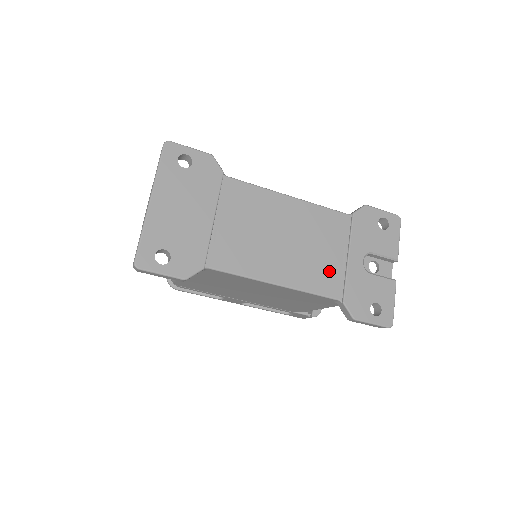
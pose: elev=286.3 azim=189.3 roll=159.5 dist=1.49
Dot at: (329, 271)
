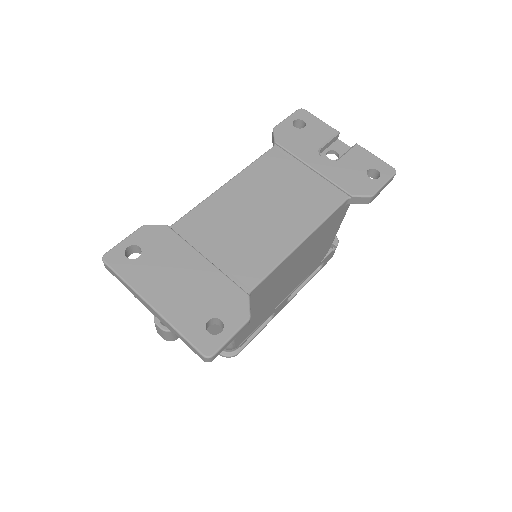
Dot at: (316, 191)
